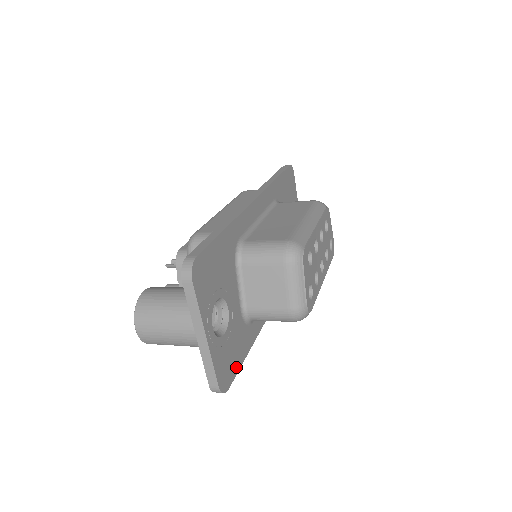
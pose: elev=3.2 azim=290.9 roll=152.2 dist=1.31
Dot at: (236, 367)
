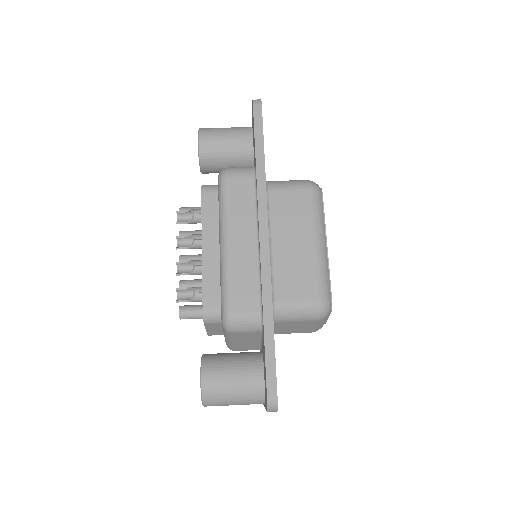
Dot at: occluded
